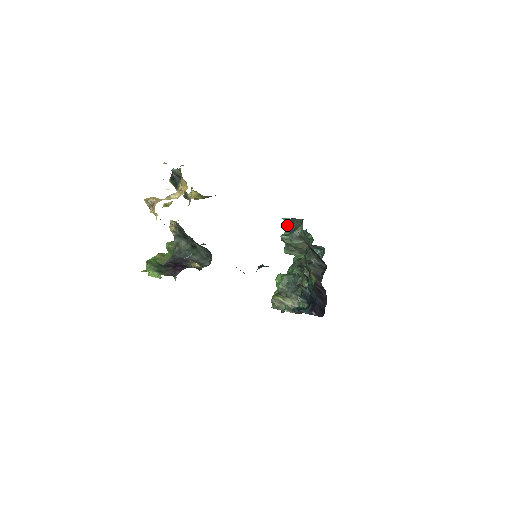
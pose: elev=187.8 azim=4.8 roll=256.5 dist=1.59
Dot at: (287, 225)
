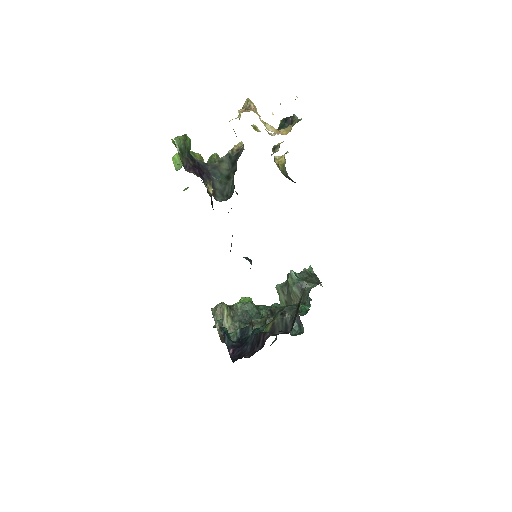
Dot at: (307, 272)
